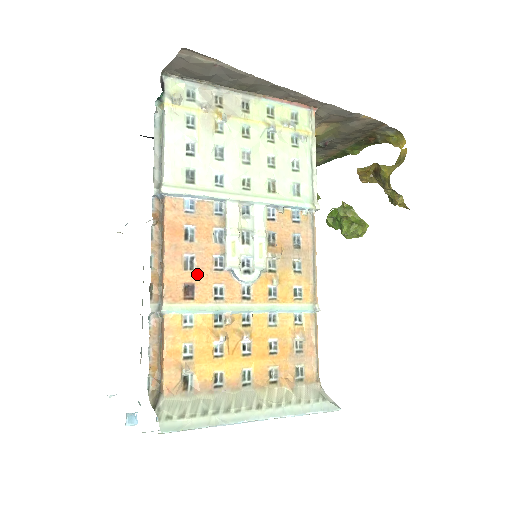
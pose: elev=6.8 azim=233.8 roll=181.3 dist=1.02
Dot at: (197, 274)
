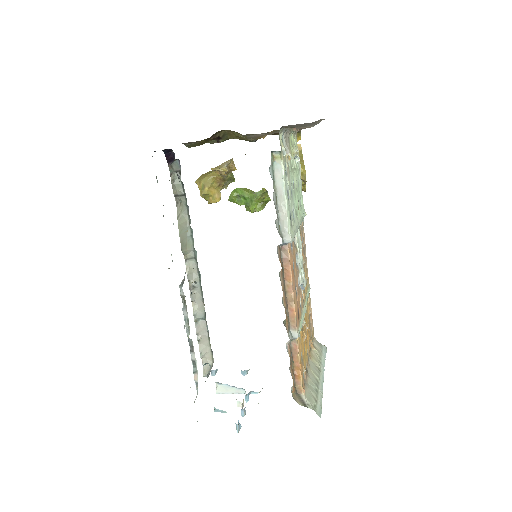
Dot at: (298, 298)
